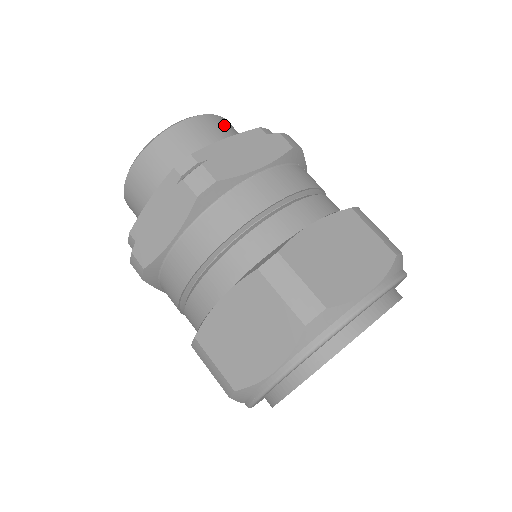
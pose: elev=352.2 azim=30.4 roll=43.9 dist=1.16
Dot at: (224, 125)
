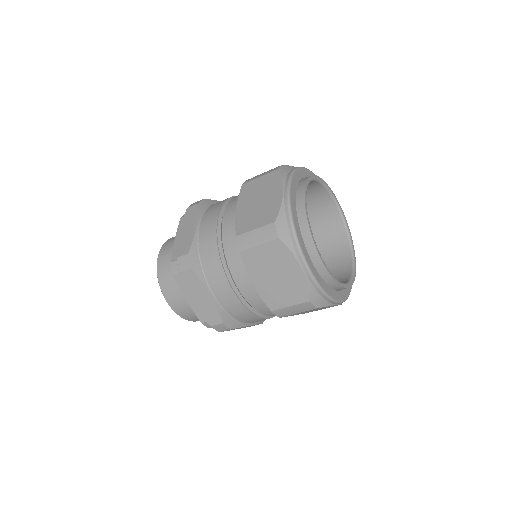
Dot at: occluded
